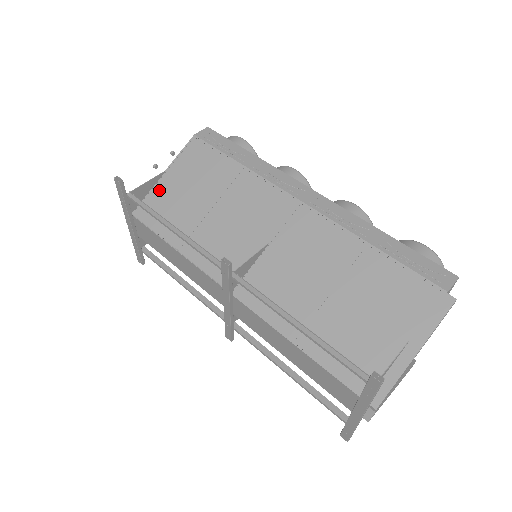
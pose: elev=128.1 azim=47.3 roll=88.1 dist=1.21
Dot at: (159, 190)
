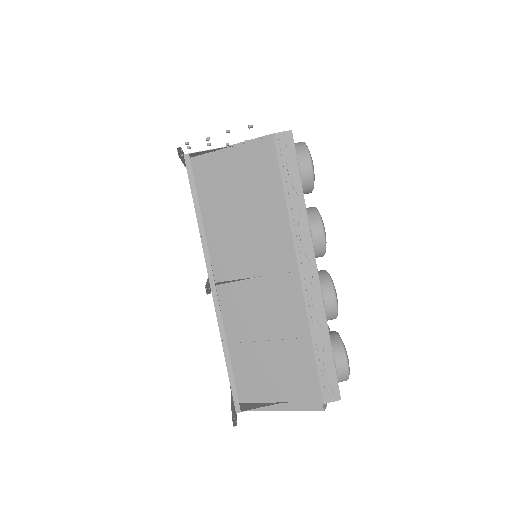
Dot at: (217, 158)
